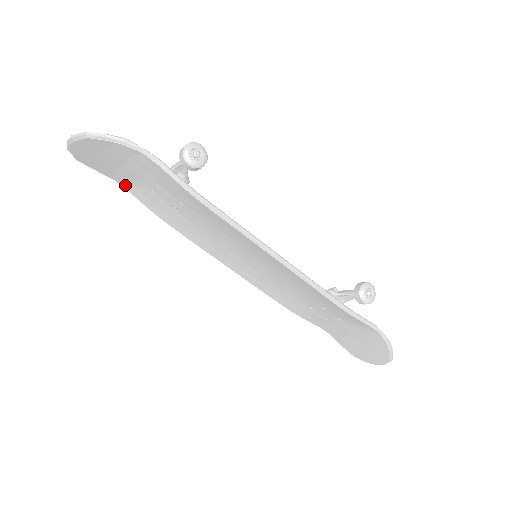
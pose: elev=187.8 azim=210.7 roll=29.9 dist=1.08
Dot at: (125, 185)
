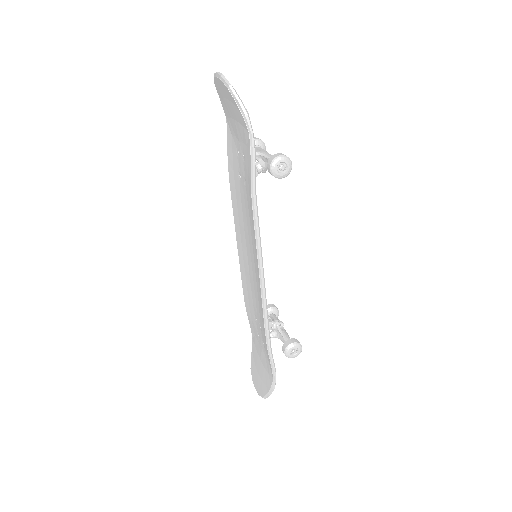
Dot at: (229, 128)
